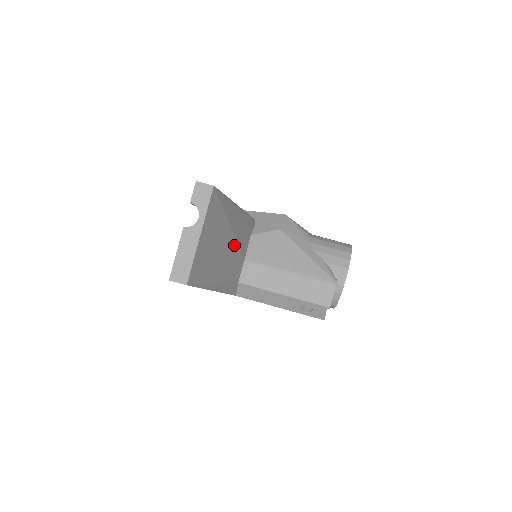
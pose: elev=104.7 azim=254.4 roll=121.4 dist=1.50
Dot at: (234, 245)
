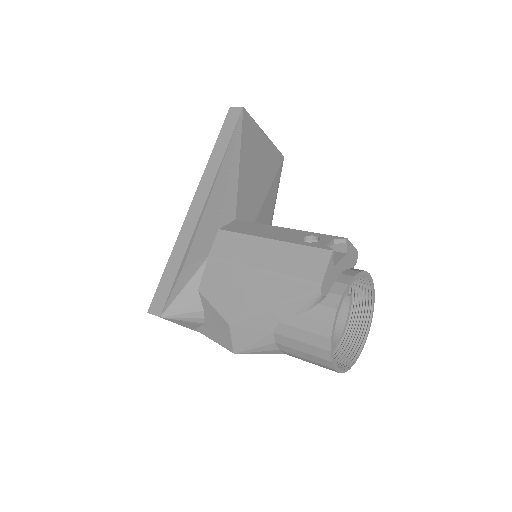
Dot at: (259, 201)
